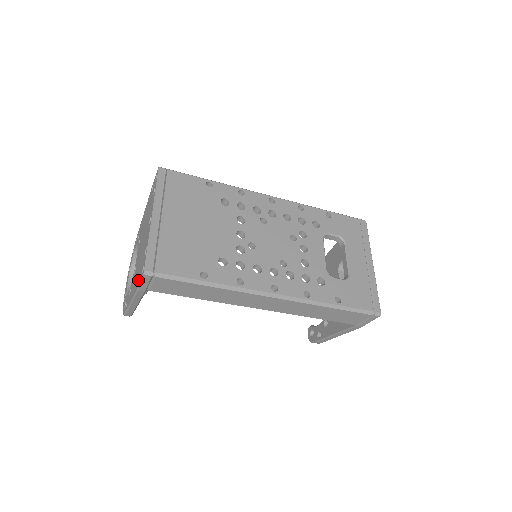
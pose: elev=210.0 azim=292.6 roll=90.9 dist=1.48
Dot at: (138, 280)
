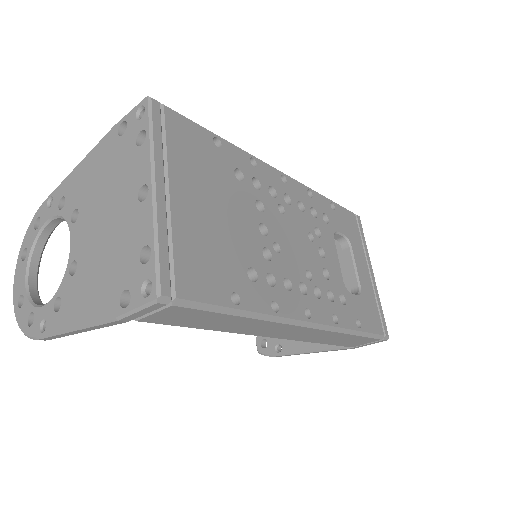
Dot at: (117, 301)
